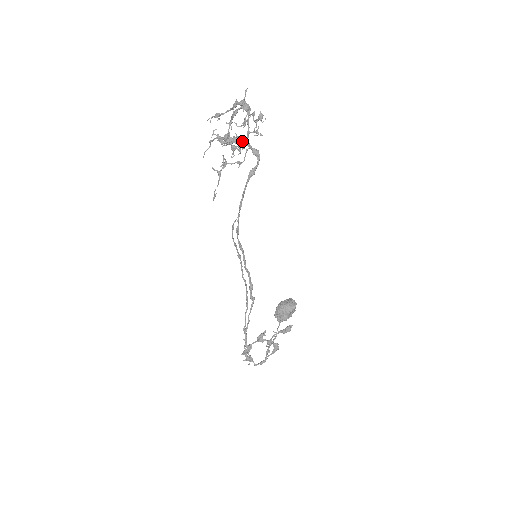
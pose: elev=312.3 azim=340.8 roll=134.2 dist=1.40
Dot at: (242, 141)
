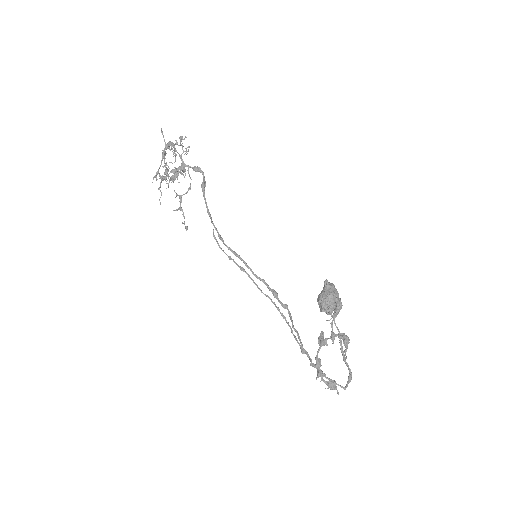
Dot at: (180, 166)
